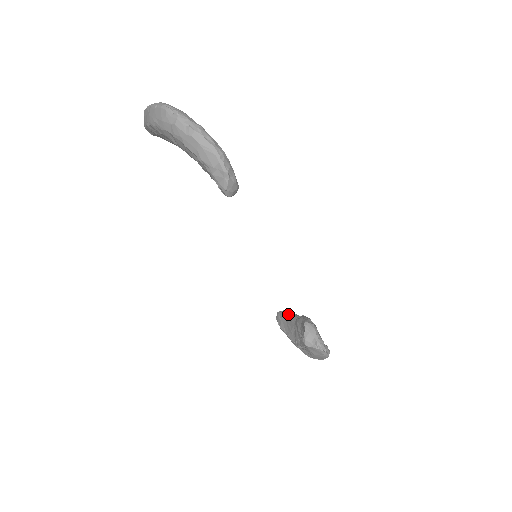
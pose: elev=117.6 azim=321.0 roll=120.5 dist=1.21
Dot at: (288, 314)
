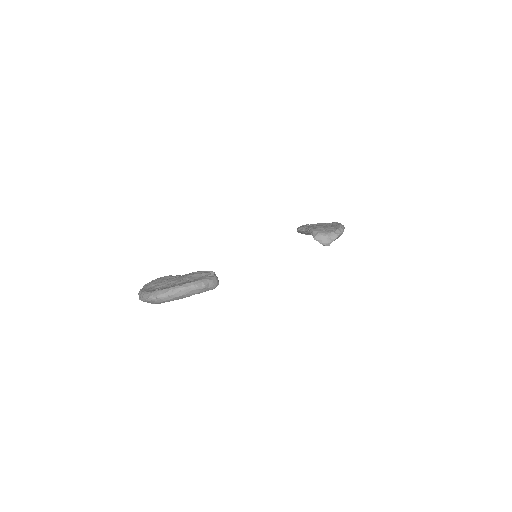
Dot at: occluded
